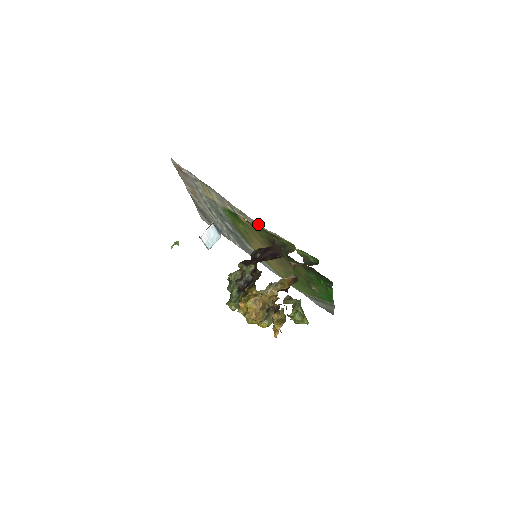
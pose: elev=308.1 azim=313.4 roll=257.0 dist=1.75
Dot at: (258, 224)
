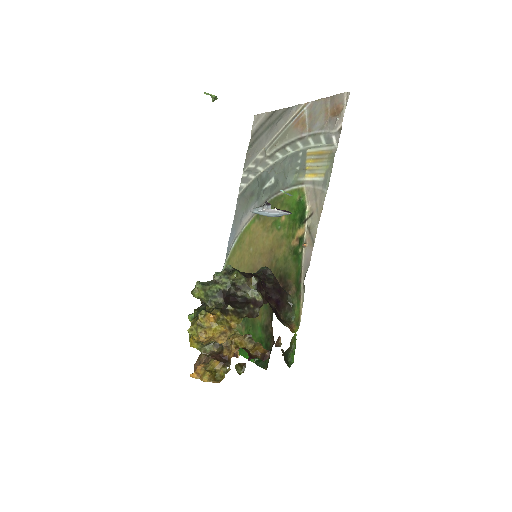
Dot at: (306, 267)
